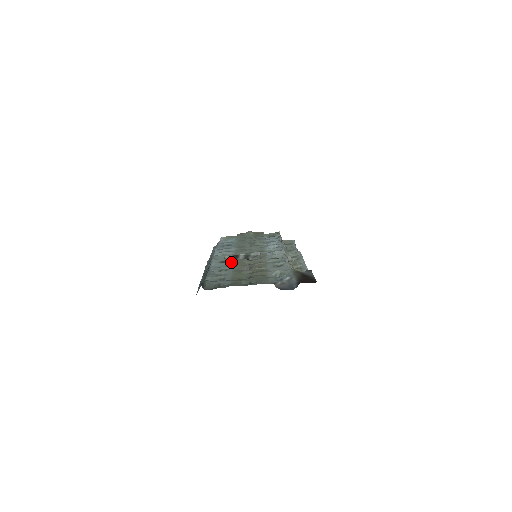
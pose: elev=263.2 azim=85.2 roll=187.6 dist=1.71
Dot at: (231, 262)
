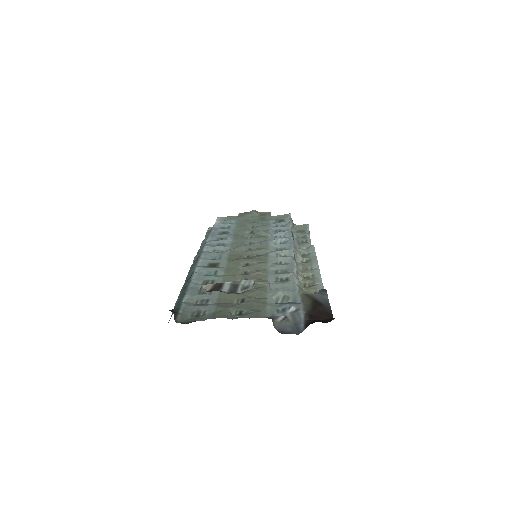
Dot at: (222, 266)
